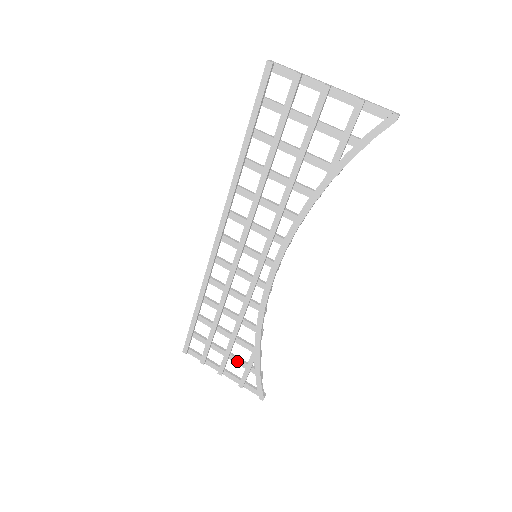
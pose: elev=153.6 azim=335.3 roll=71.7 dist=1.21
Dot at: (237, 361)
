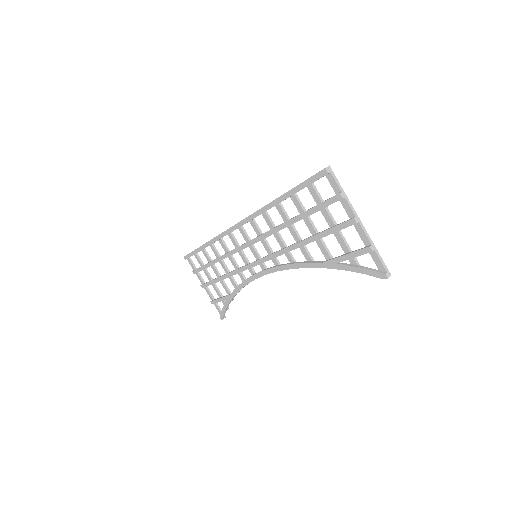
Dot at: (216, 290)
